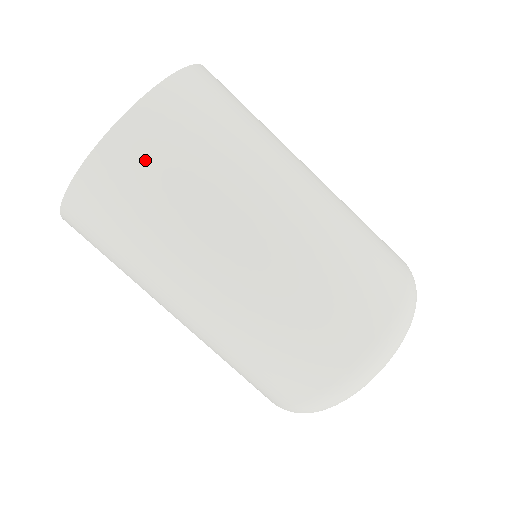
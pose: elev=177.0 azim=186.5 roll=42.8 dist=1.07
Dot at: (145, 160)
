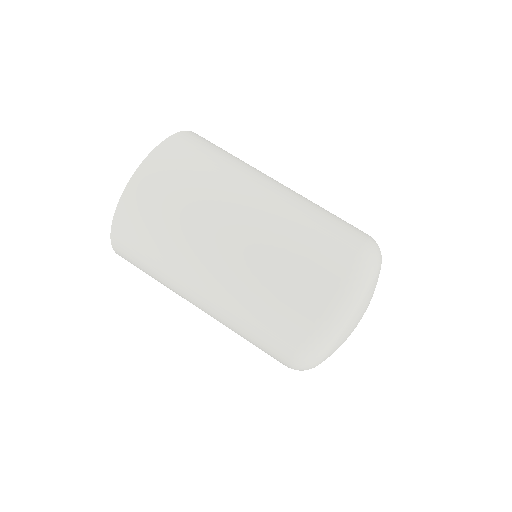
Dot at: (184, 156)
